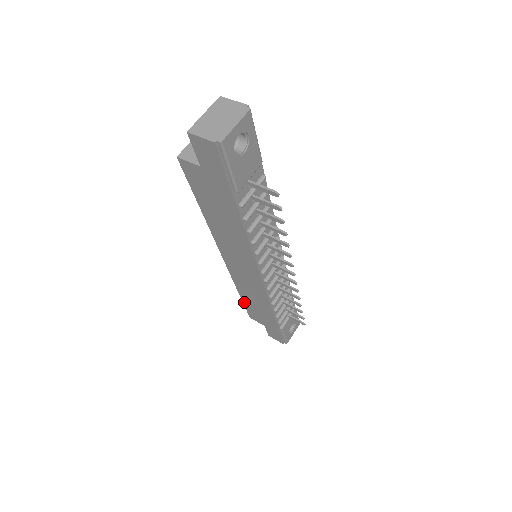
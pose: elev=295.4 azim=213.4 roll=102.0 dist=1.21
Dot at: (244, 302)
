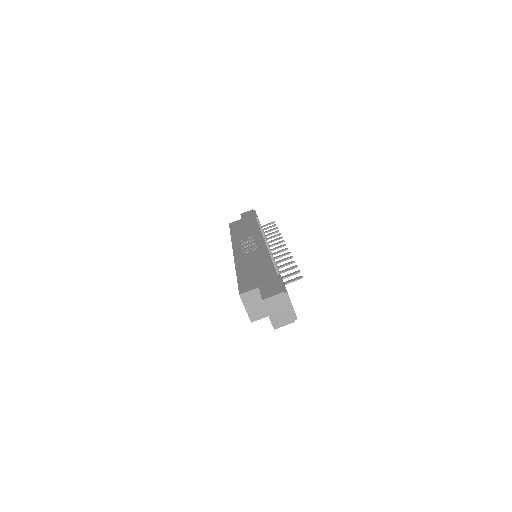
Dot at: occluded
